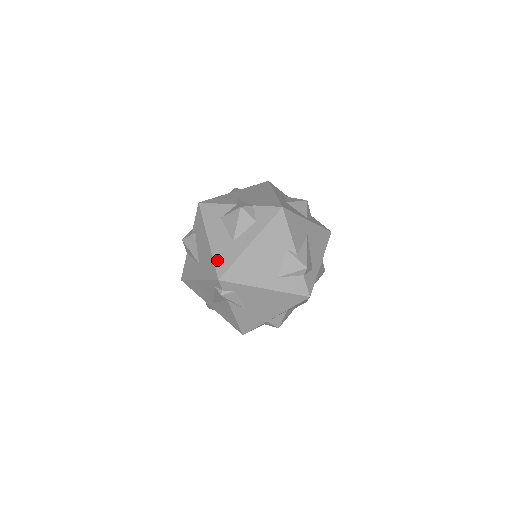
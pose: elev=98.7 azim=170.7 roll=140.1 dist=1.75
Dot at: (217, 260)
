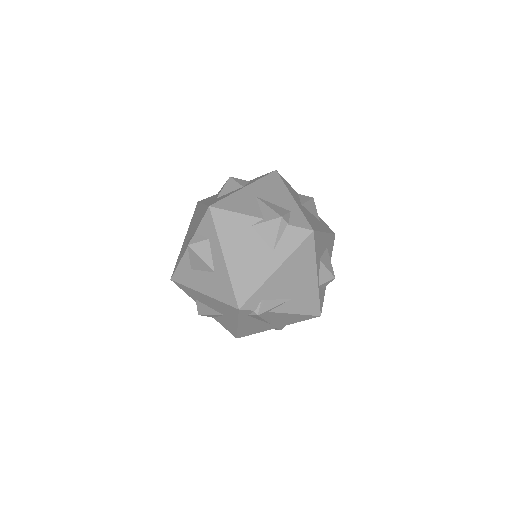
Dot at: (222, 298)
